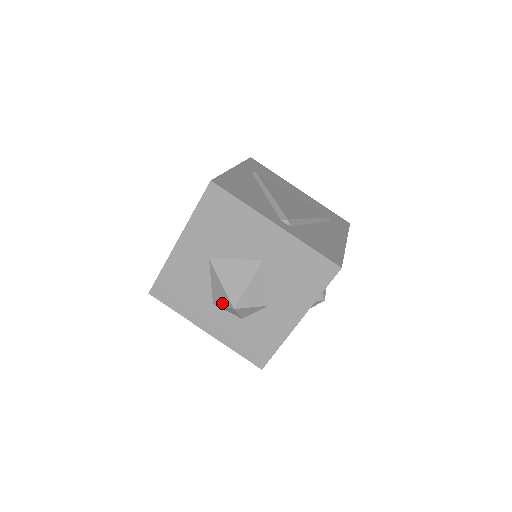
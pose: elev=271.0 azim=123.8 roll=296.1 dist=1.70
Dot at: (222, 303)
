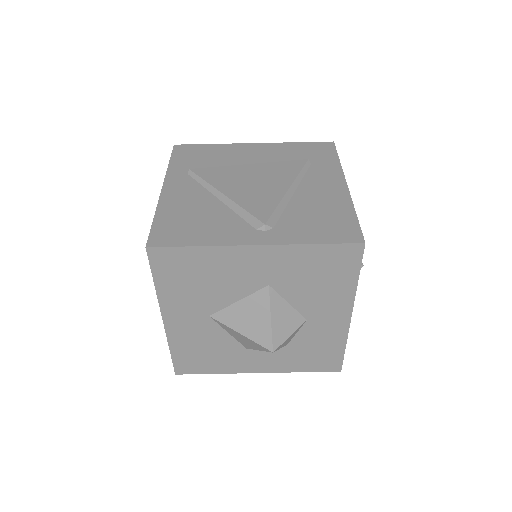
Dot at: (256, 349)
